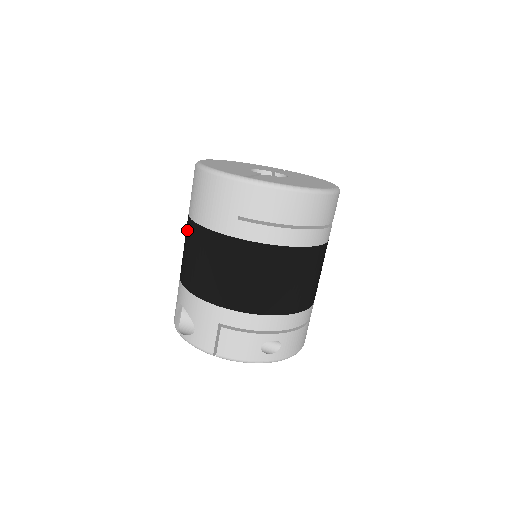
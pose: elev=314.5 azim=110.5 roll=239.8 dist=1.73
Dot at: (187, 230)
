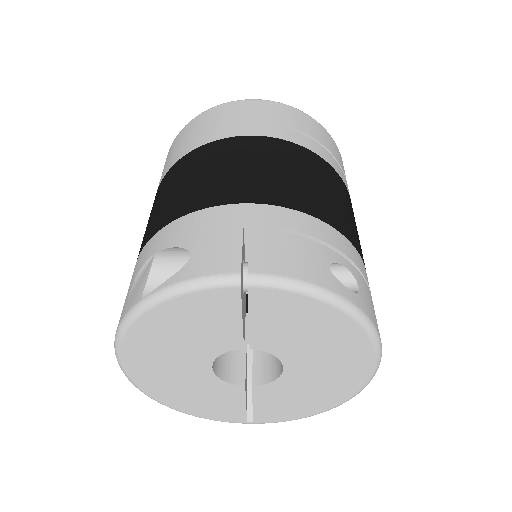
Dot at: (160, 189)
